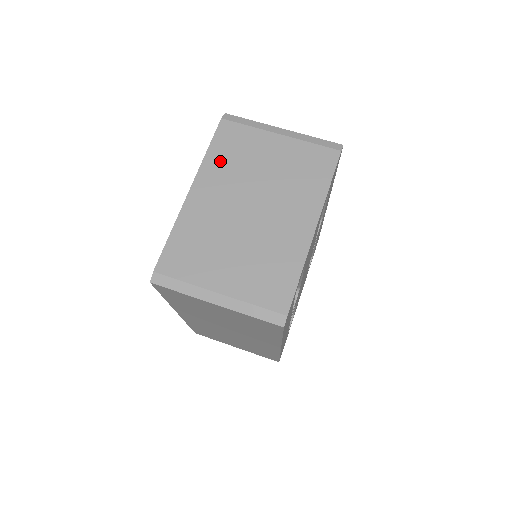
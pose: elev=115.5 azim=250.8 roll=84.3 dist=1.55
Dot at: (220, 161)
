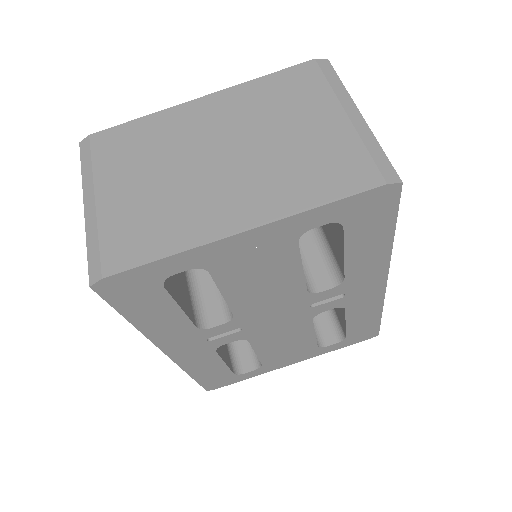
Dot at: (258, 94)
